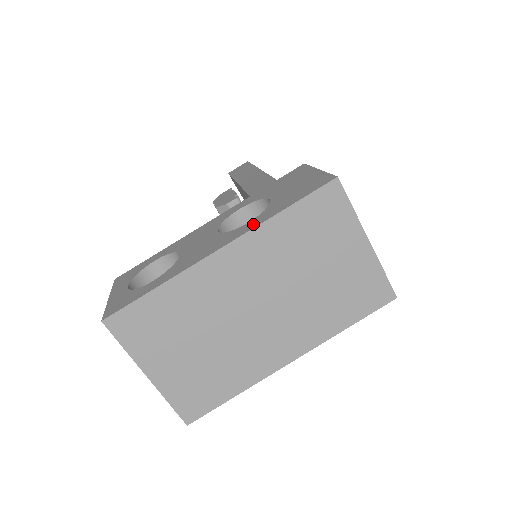
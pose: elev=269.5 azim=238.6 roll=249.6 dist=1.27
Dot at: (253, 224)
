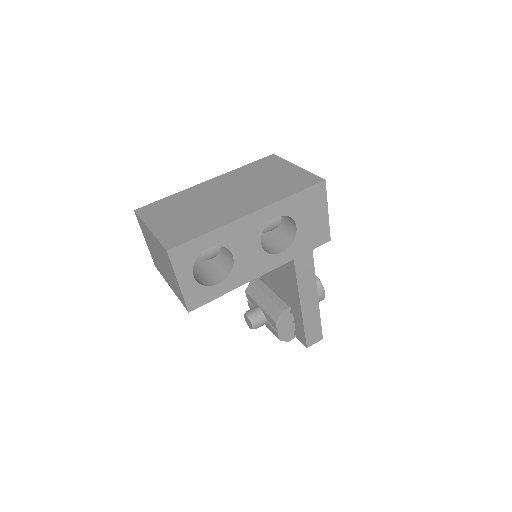
Dot at: occluded
